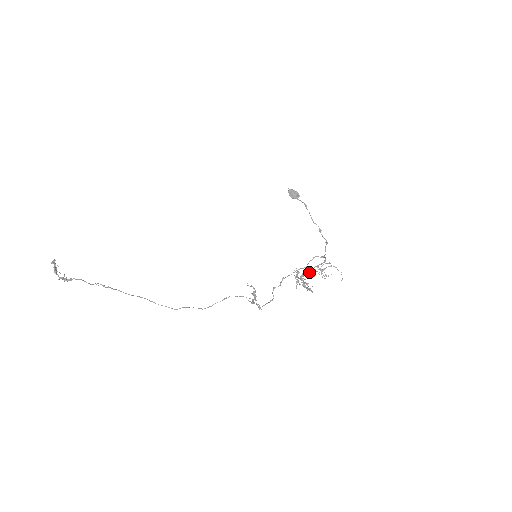
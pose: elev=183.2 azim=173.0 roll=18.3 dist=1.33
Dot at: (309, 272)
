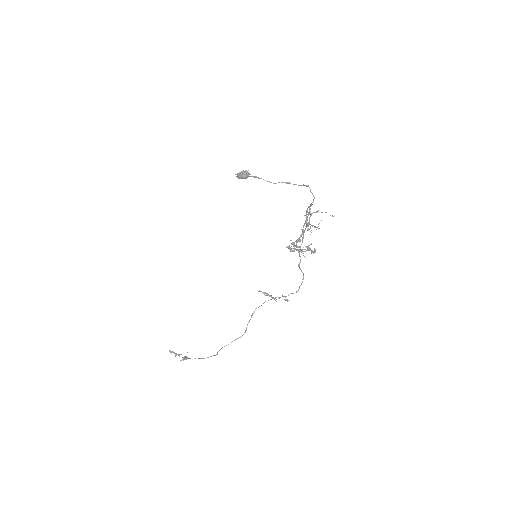
Dot at: (300, 236)
